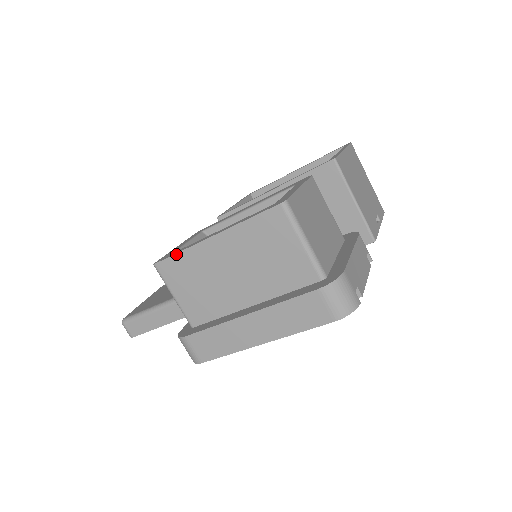
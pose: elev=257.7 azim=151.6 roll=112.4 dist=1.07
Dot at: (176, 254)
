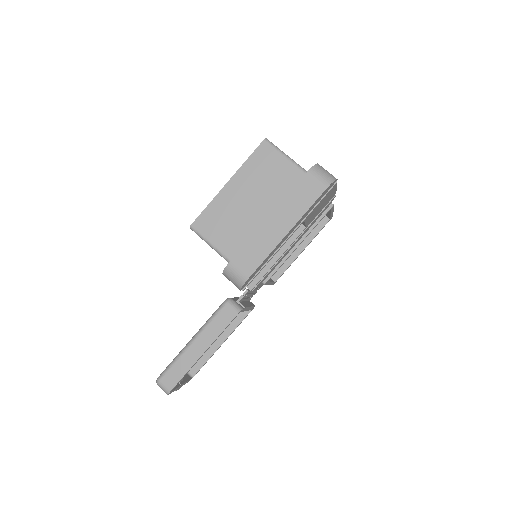
Dot at: (205, 209)
